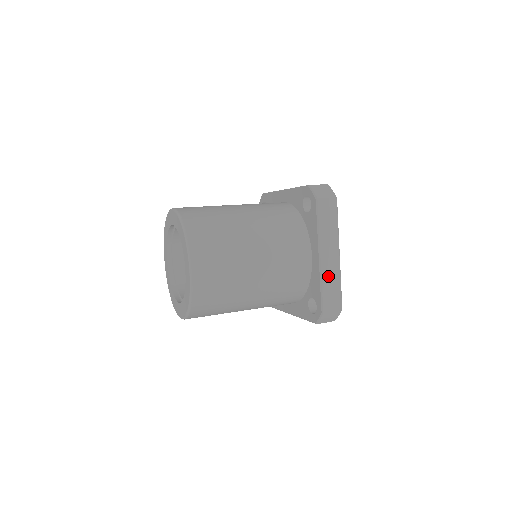
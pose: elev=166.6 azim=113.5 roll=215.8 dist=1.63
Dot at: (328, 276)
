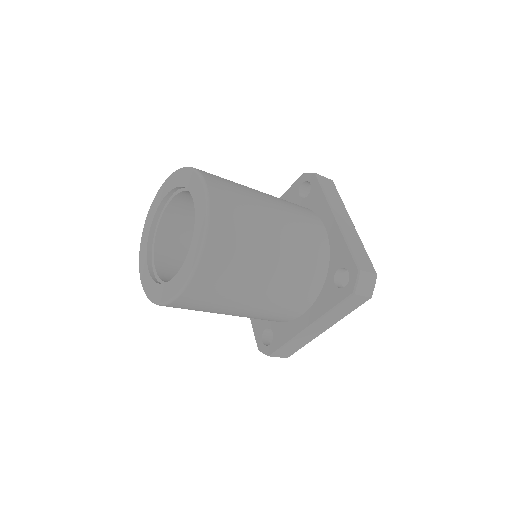
Dot at: (351, 238)
